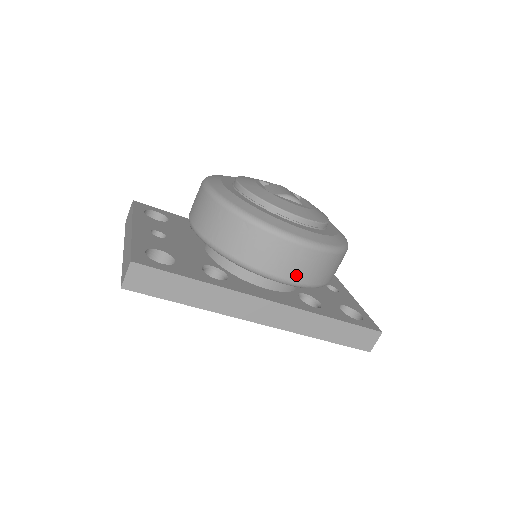
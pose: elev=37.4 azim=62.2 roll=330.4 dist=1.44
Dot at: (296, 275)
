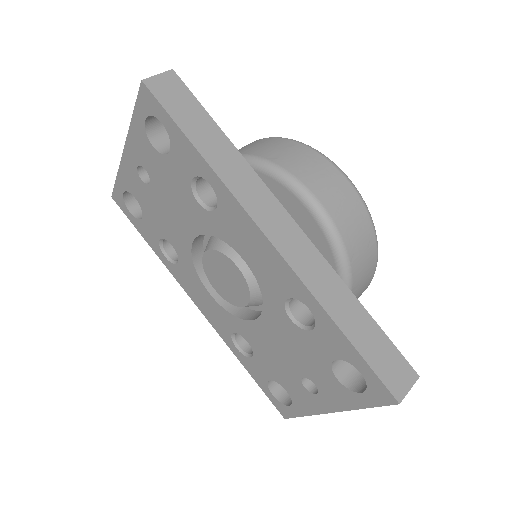
Dot at: (333, 207)
